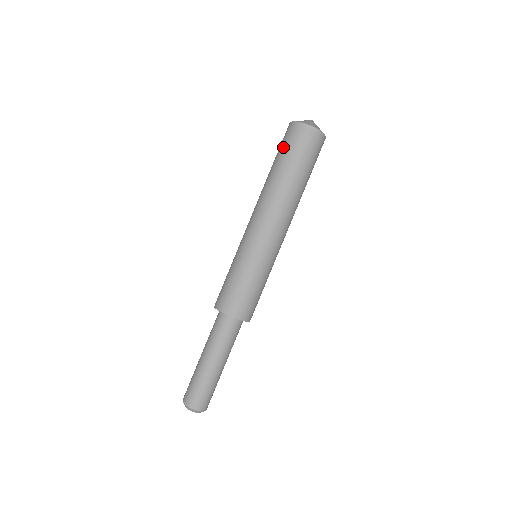
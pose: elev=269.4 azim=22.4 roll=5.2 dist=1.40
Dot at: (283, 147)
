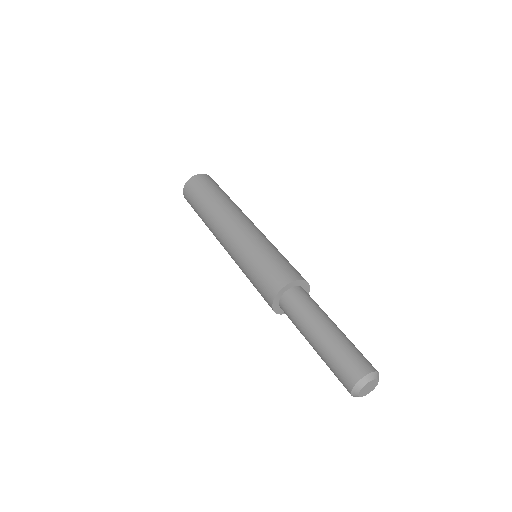
Dot at: occluded
